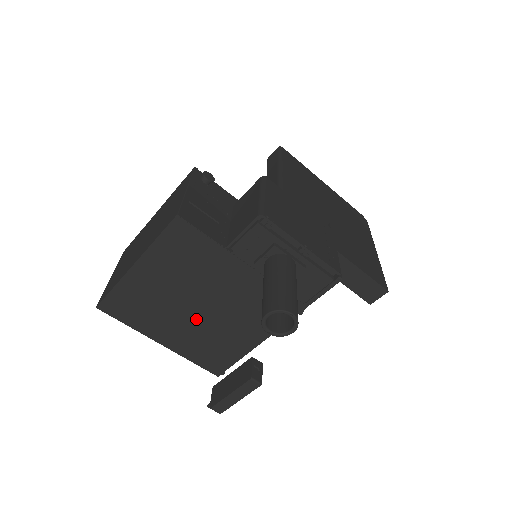
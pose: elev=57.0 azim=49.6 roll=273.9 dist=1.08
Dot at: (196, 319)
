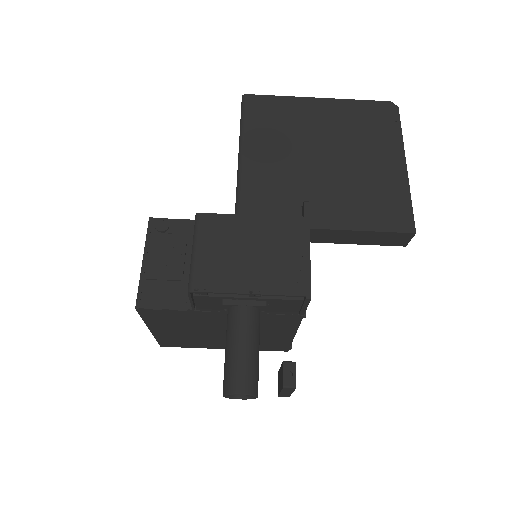
Dot at: occluded
